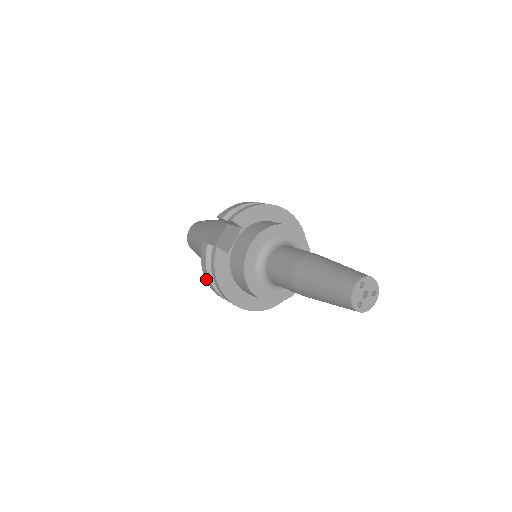
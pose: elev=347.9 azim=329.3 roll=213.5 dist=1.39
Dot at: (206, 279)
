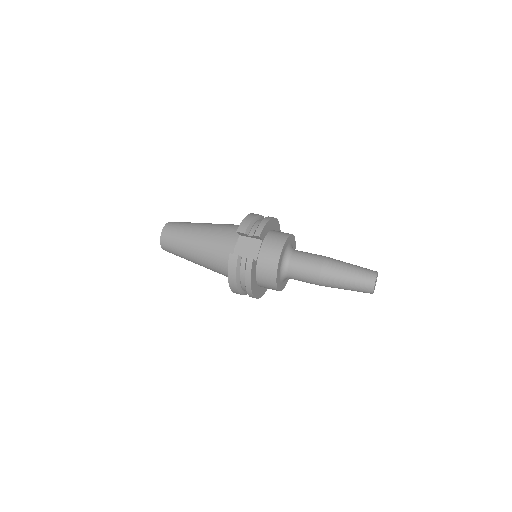
Dot at: (230, 282)
